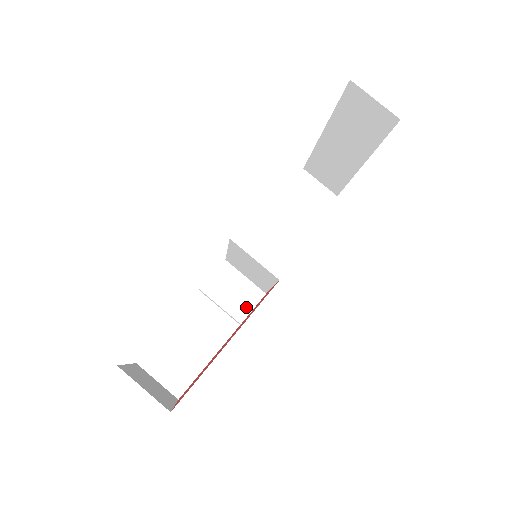
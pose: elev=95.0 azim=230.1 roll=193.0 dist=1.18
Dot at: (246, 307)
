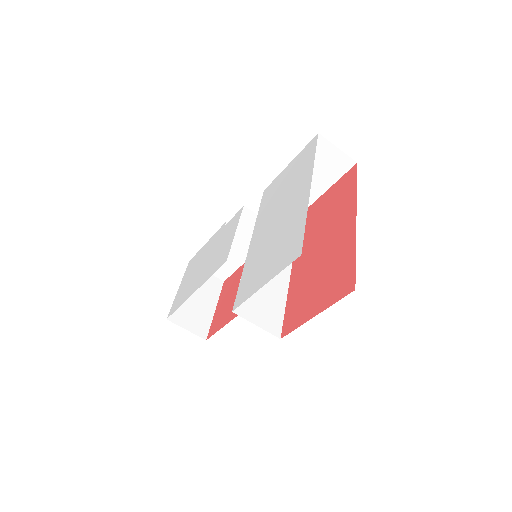
Dot at: occluded
